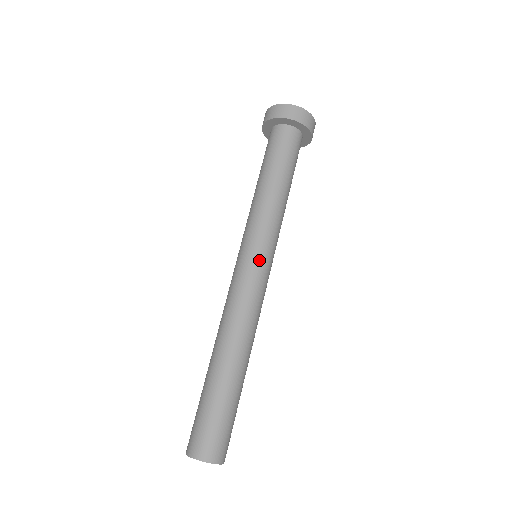
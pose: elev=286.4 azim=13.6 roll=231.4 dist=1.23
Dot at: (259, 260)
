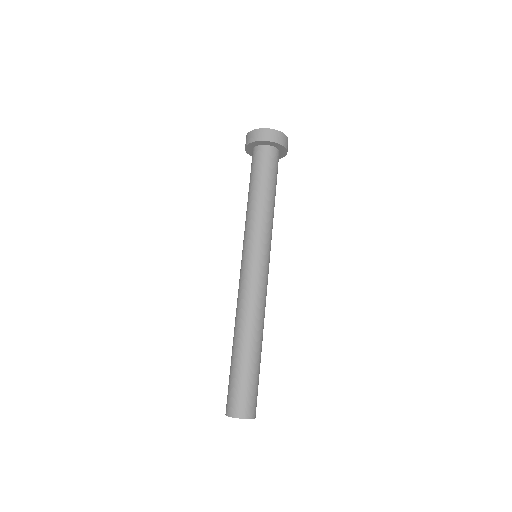
Dot at: (246, 259)
